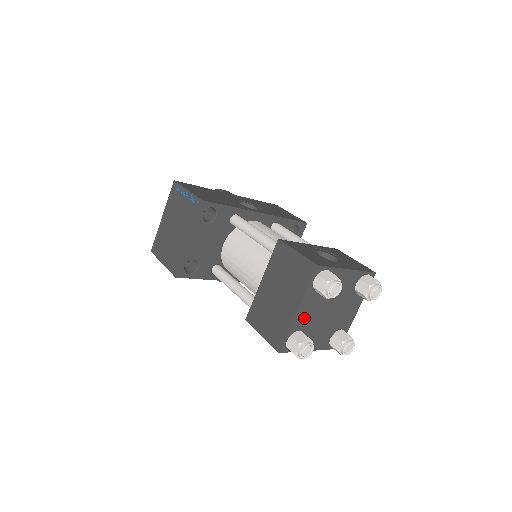
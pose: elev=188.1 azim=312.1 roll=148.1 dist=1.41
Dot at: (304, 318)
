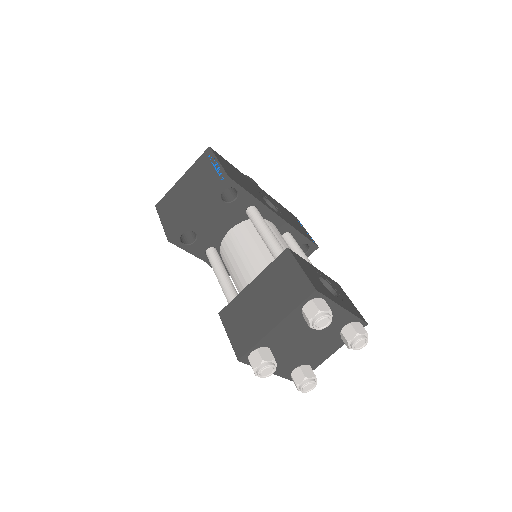
Dot at: (279, 337)
